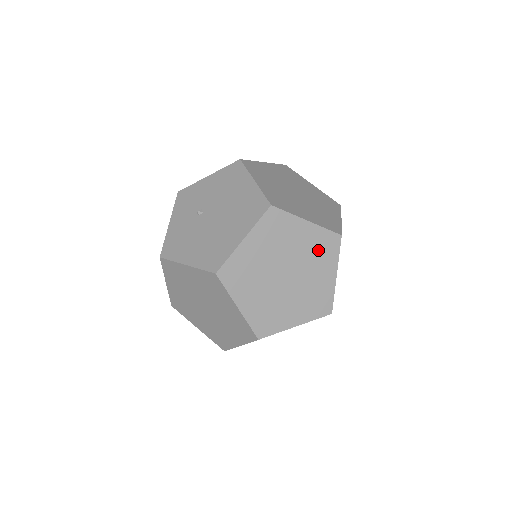
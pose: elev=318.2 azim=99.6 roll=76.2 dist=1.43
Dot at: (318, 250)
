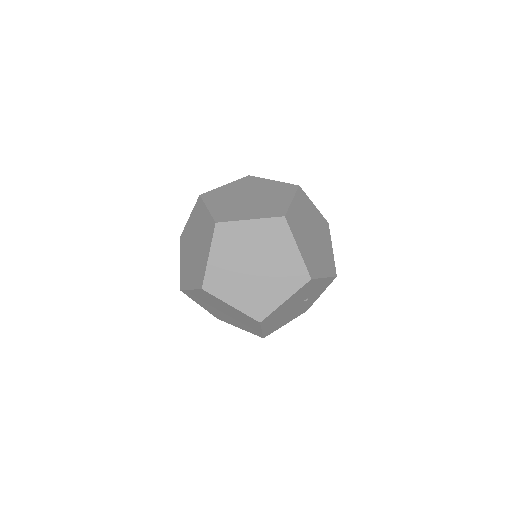
Dot at: occluded
